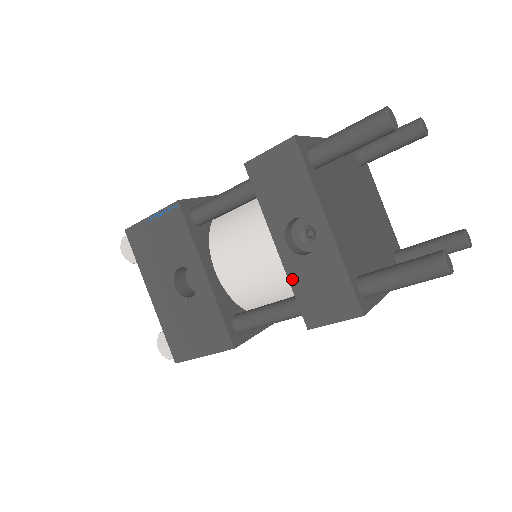
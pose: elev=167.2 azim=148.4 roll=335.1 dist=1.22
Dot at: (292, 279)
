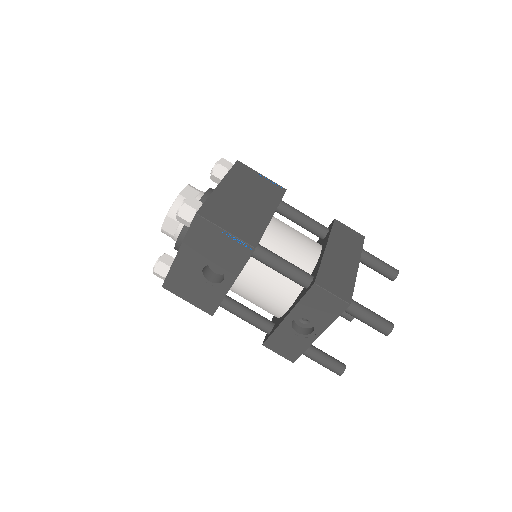
Dot at: (278, 330)
